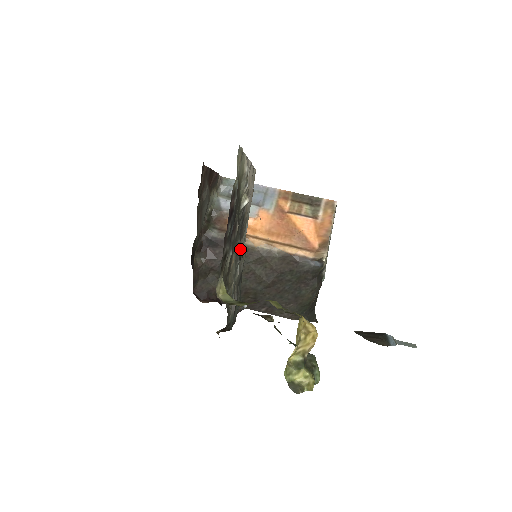
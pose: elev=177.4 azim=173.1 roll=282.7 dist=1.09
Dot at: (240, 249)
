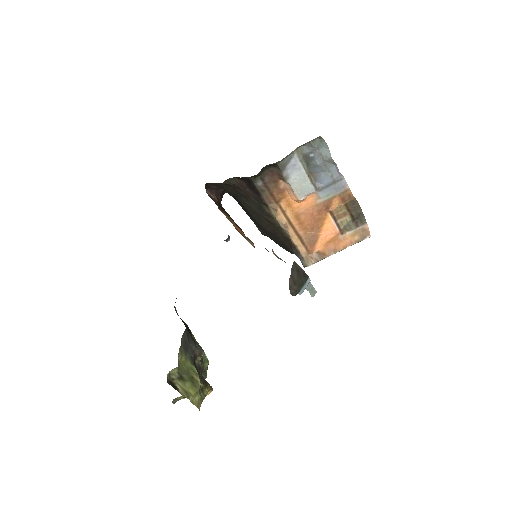
Dot at: occluded
